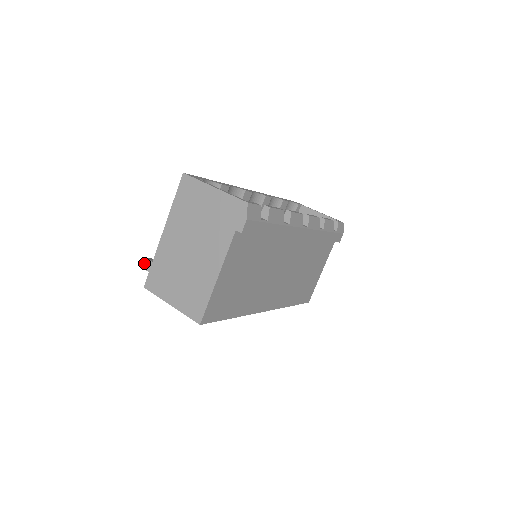
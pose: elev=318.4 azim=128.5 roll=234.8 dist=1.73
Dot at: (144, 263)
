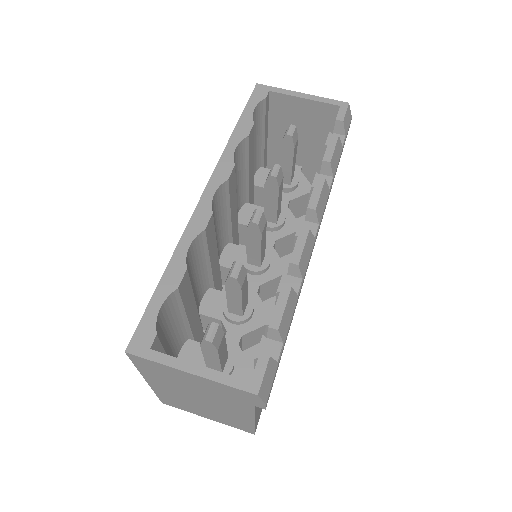
Dot at: occluded
